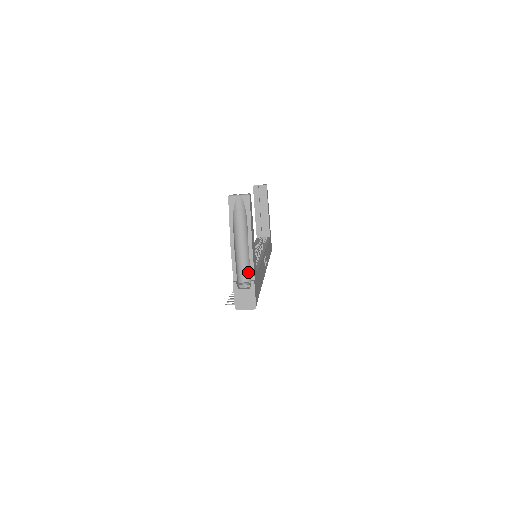
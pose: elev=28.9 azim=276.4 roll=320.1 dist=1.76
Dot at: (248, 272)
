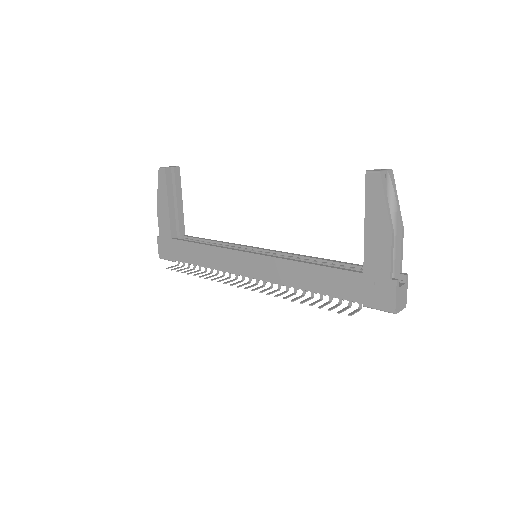
Dot at: occluded
